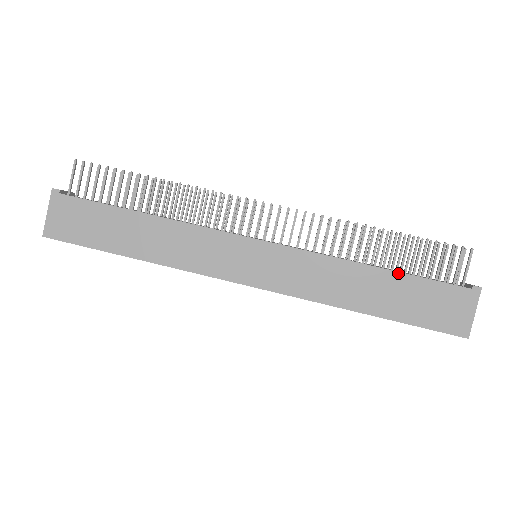
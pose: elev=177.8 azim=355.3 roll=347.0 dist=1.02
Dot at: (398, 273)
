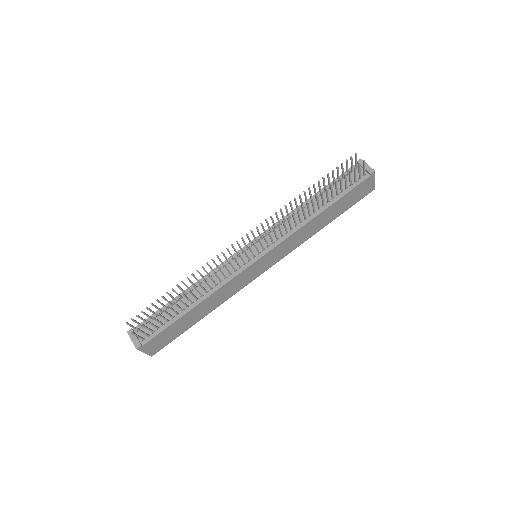
Dot at: (334, 204)
